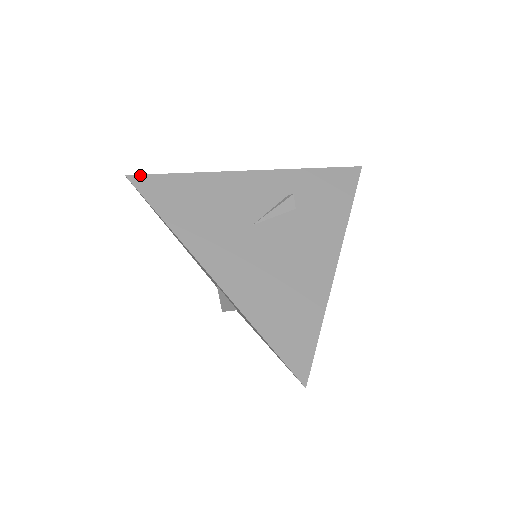
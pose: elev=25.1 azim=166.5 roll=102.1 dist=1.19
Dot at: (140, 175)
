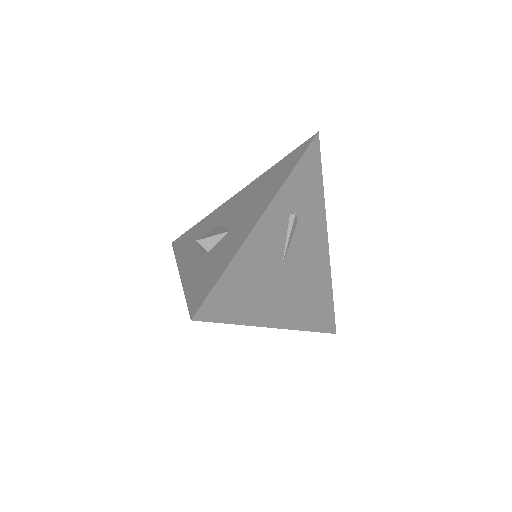
Dot at: (200, 307)
